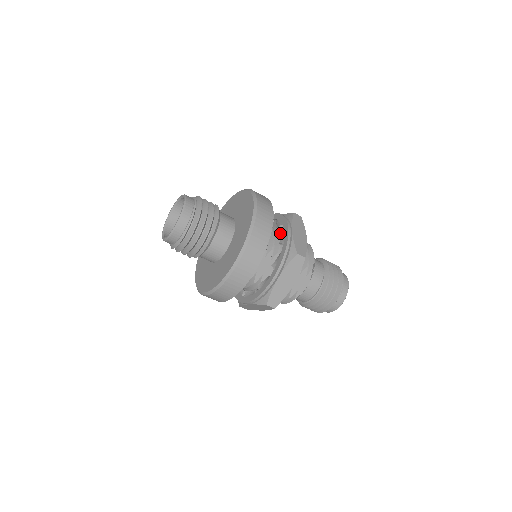
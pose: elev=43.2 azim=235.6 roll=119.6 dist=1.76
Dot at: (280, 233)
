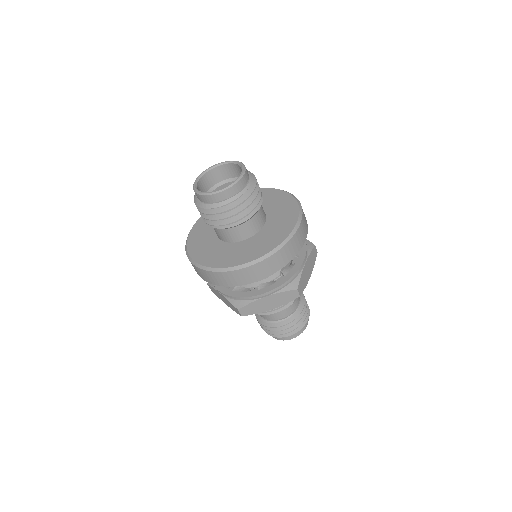
Dot at: occluded
